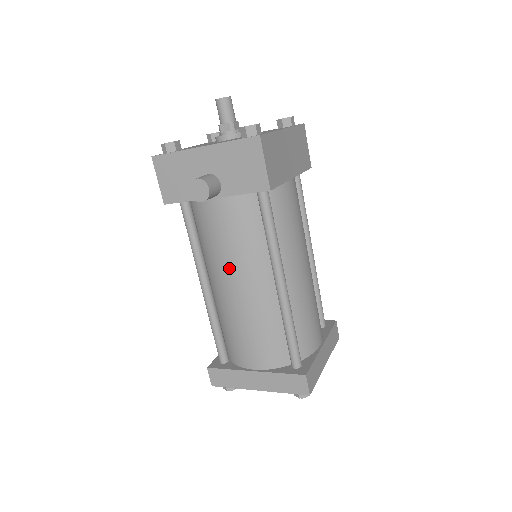
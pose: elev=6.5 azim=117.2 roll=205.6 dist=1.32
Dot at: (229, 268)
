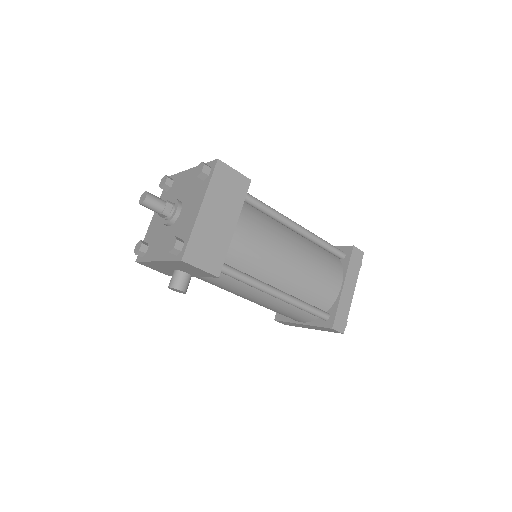
Dot at: occluded
